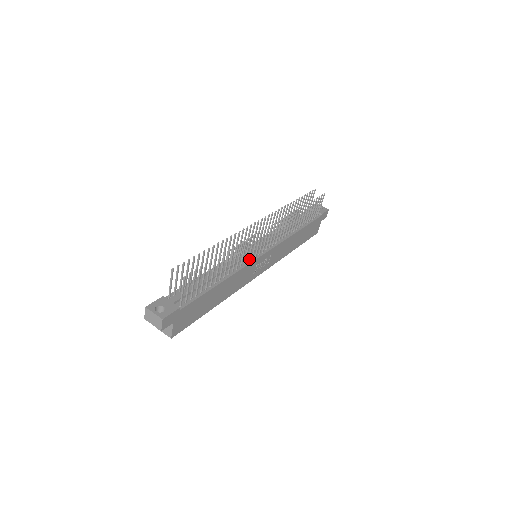
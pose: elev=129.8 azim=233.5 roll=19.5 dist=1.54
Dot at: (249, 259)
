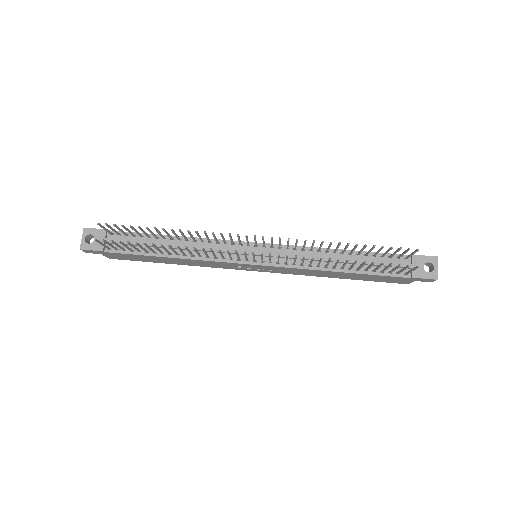
Dot at: (224, 258)
